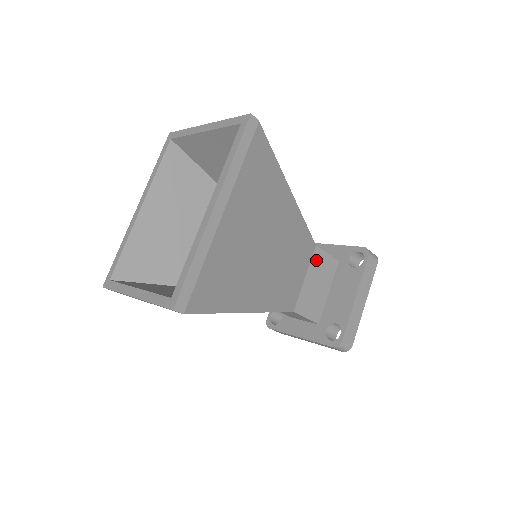
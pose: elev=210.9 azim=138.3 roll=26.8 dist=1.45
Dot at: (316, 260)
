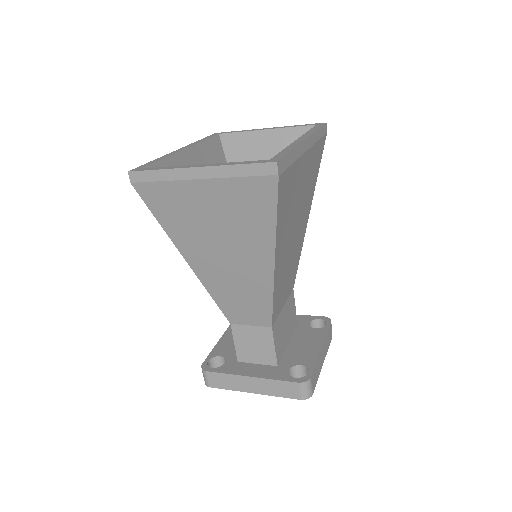
Dot at: (290, 302)
